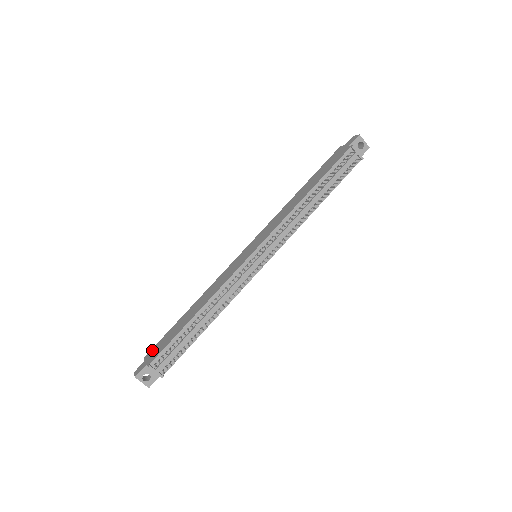
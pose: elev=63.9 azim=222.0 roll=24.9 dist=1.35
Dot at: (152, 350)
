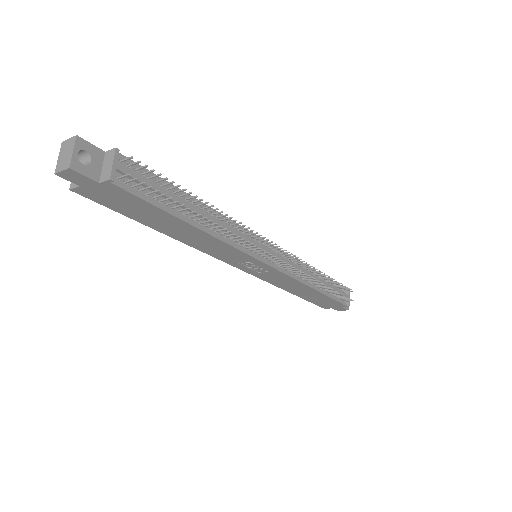
Dot at: occluded
